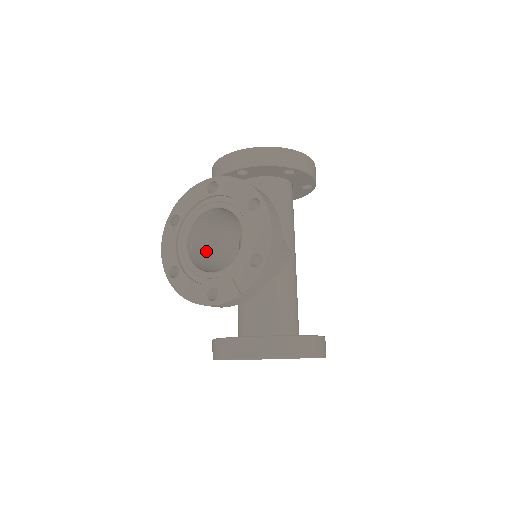
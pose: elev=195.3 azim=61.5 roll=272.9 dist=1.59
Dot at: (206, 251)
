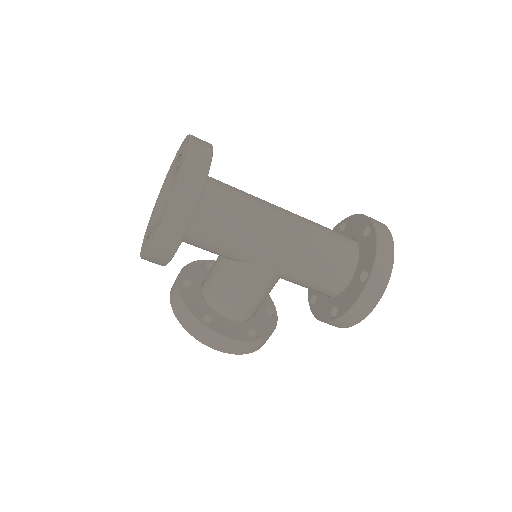
Dot at: occluded
